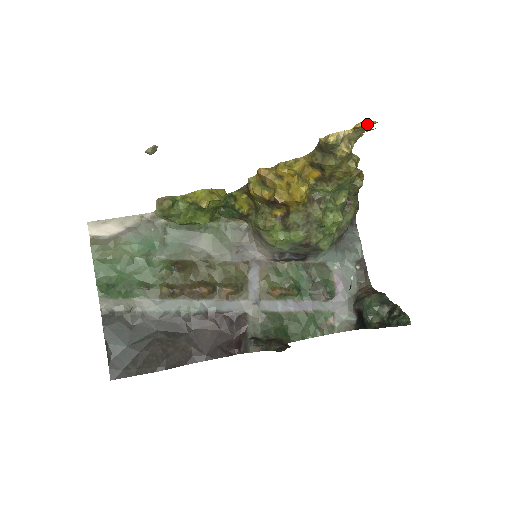
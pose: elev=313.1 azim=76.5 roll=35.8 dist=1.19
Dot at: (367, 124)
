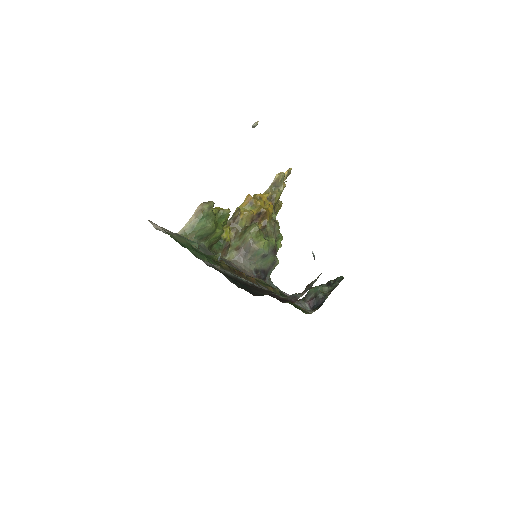
Dot at: occluded
